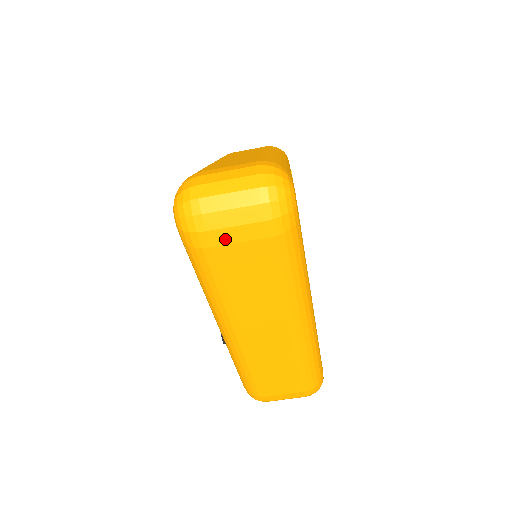
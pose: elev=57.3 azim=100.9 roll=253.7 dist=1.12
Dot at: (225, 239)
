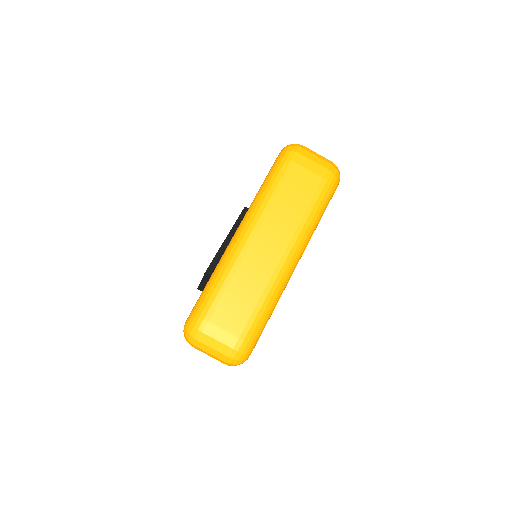
Dot at: (305, 164)
